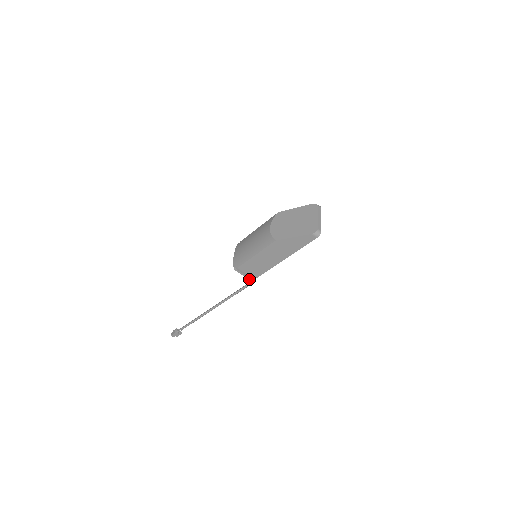
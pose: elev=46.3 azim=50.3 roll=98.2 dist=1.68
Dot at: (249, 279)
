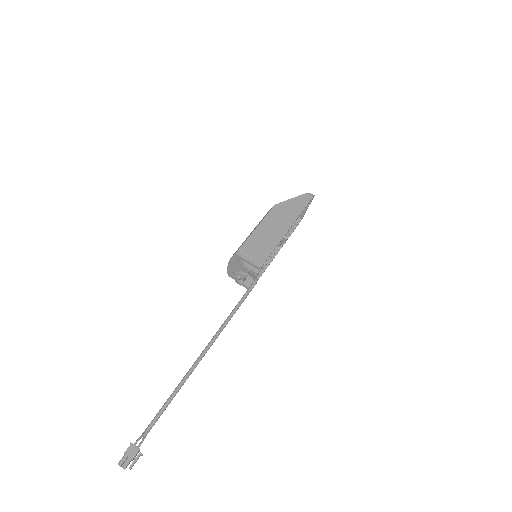
Dot at: (257, 266)
